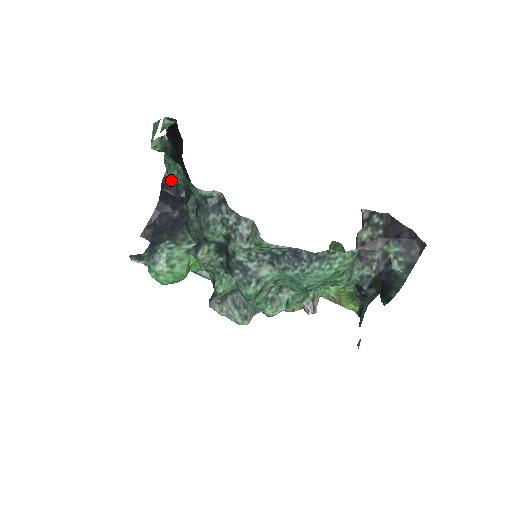
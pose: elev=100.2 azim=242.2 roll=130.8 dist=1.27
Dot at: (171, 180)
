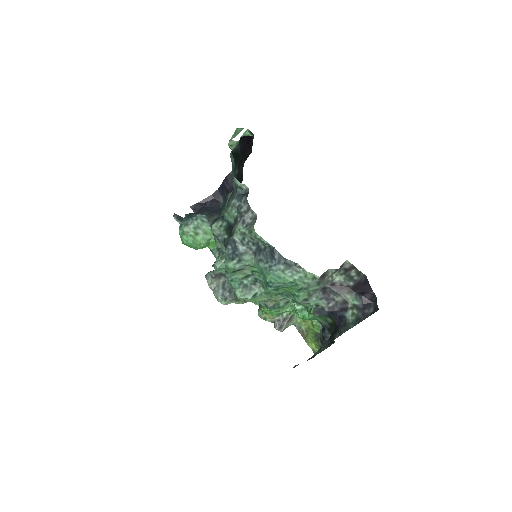
Dot at: occluded
